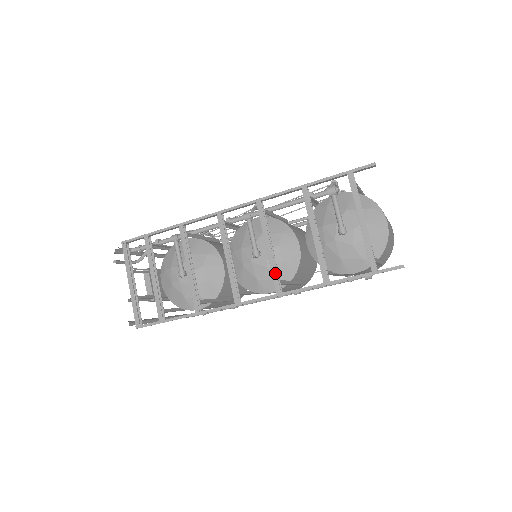
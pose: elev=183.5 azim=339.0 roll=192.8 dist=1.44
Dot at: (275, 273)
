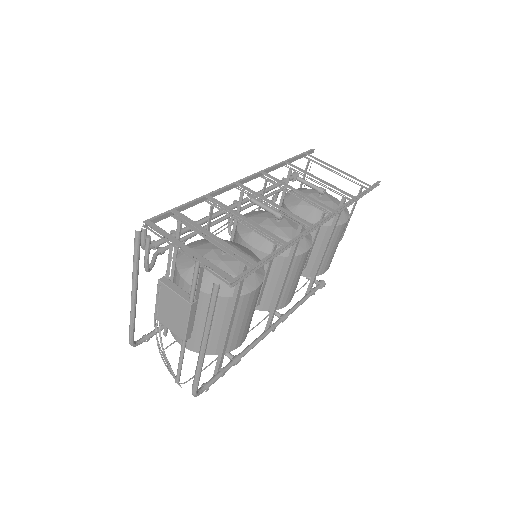
Dot at: (318, 202)
